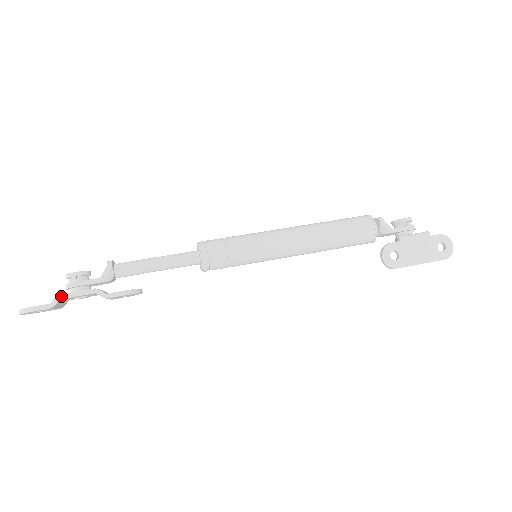
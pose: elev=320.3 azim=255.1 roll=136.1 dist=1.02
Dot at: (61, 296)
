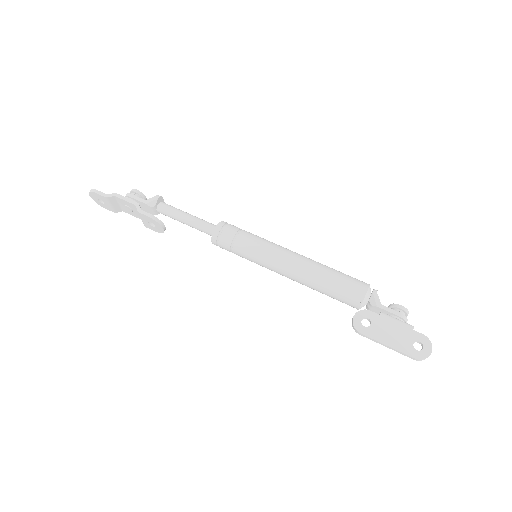
Dot at: (117, 194)
